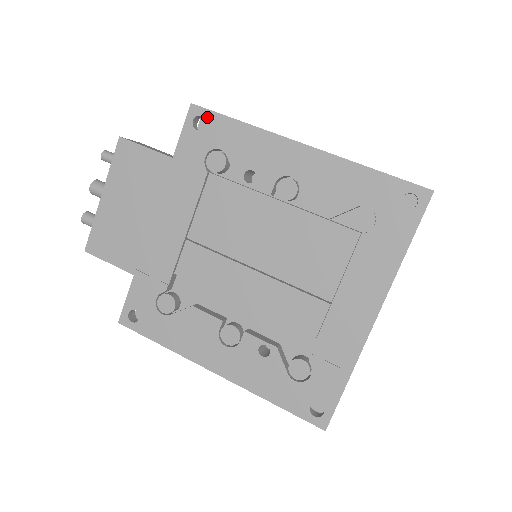
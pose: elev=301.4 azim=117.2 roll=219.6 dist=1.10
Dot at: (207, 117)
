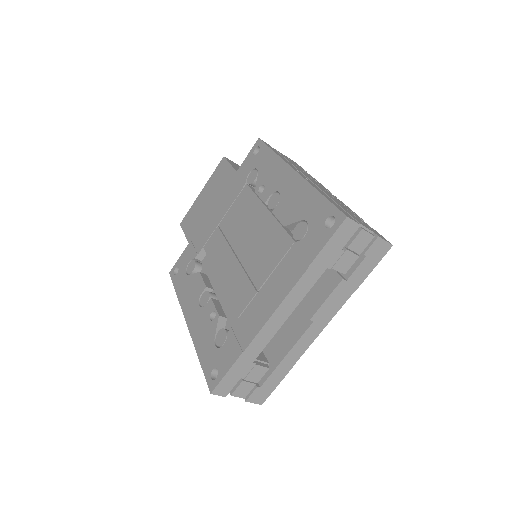
Dot at: (261, 147)
